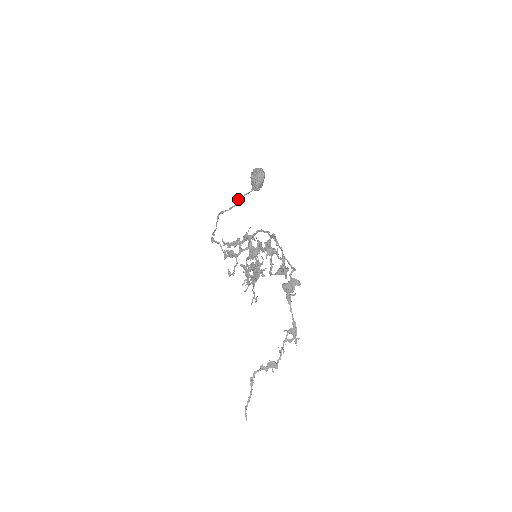
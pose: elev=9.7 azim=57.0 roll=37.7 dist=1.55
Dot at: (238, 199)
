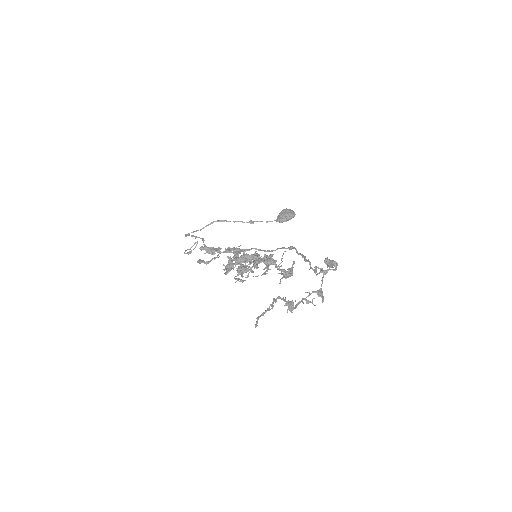
Dot at: (251, 220)
